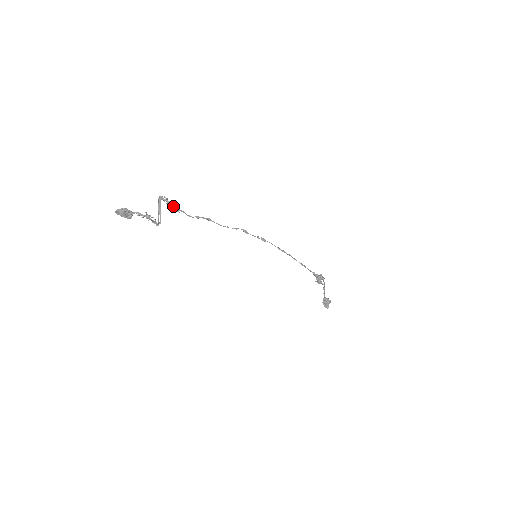
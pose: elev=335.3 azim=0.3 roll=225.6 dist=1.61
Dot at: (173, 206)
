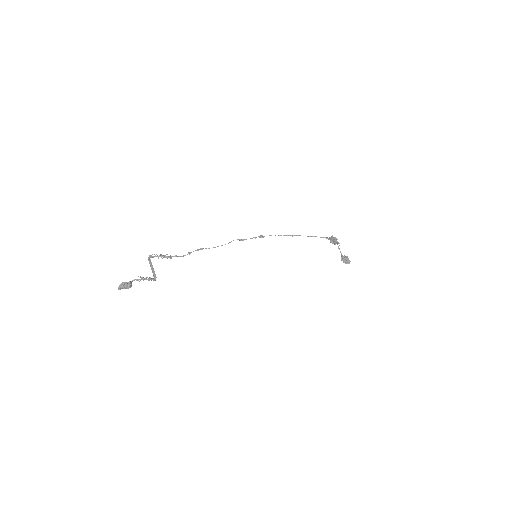
Dot at: (163, 257)
